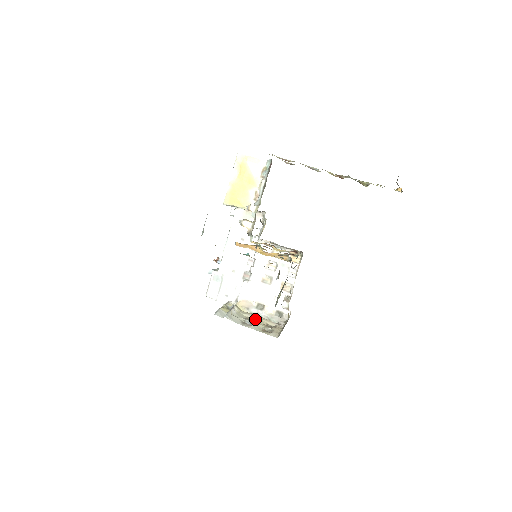
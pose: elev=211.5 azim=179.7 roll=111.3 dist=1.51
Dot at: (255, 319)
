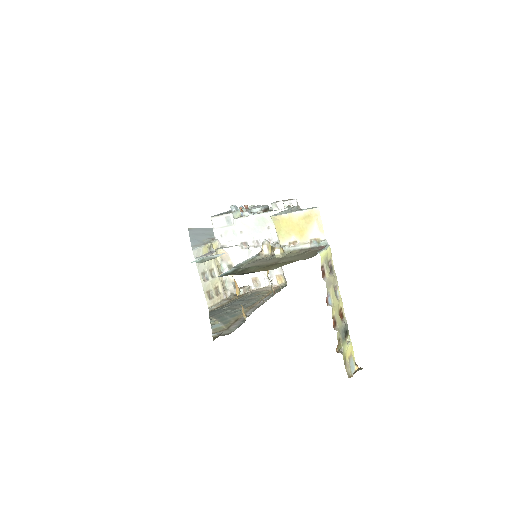
Dot at: (215, 275)
